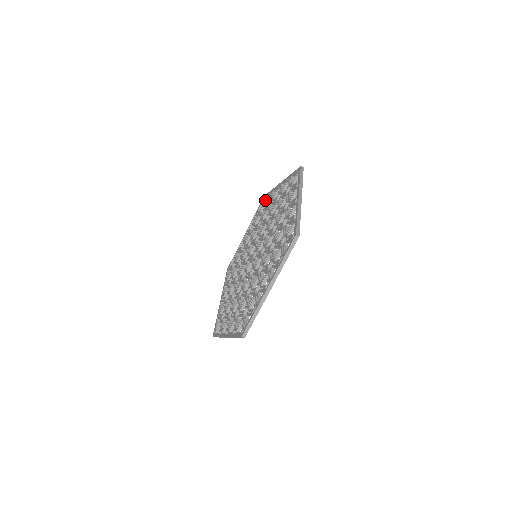
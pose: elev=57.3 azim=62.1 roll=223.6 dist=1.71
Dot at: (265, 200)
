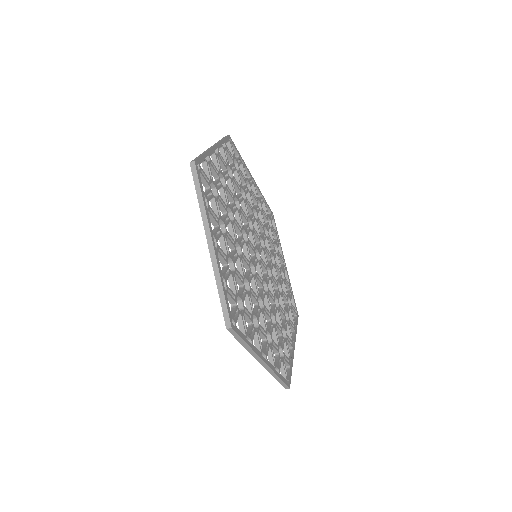
Dot at: (269, 215)
